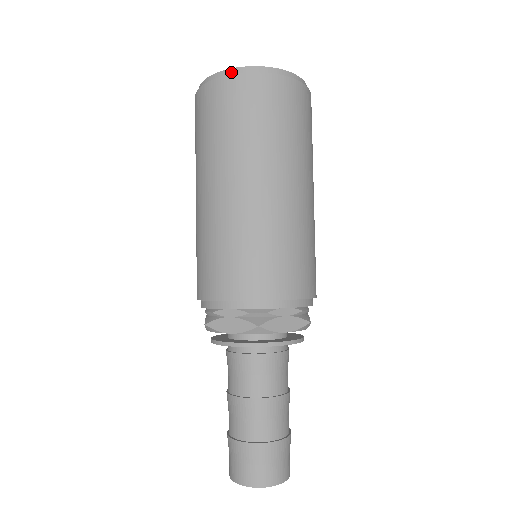
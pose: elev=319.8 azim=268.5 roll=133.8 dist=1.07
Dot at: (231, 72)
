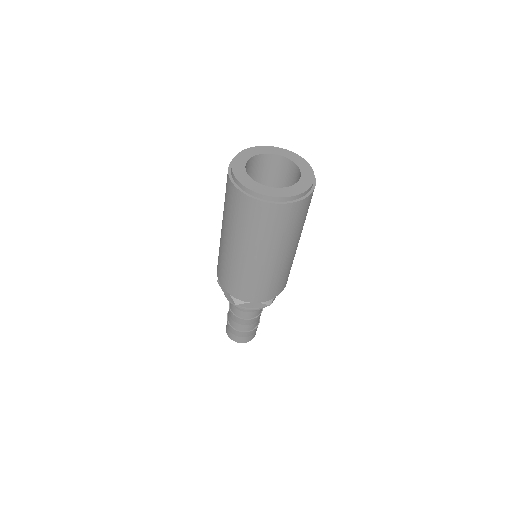
Dot at: (242, 187)
